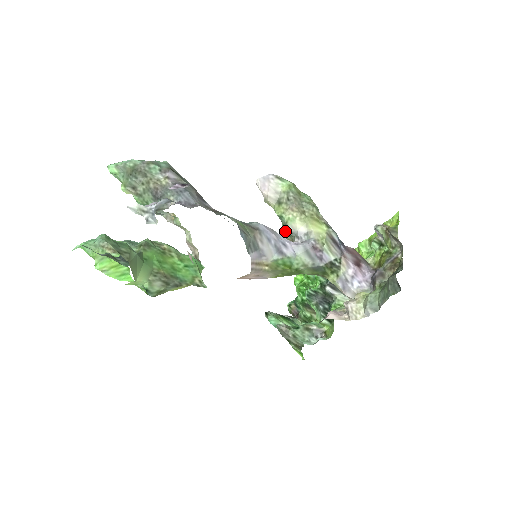
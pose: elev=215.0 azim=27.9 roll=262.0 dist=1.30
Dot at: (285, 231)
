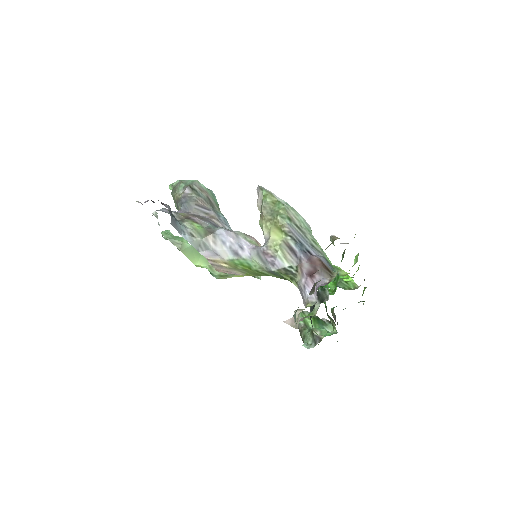
Dot at: occluded
